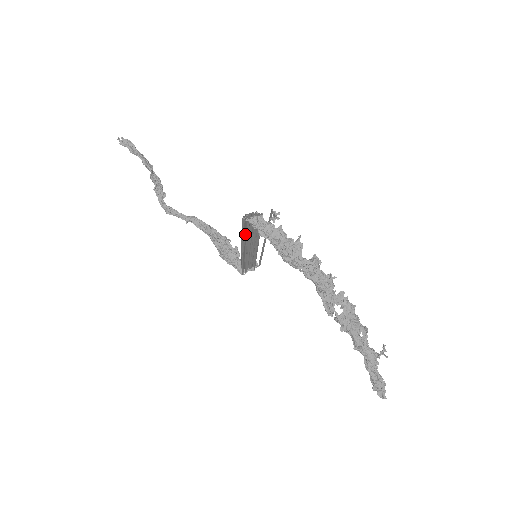
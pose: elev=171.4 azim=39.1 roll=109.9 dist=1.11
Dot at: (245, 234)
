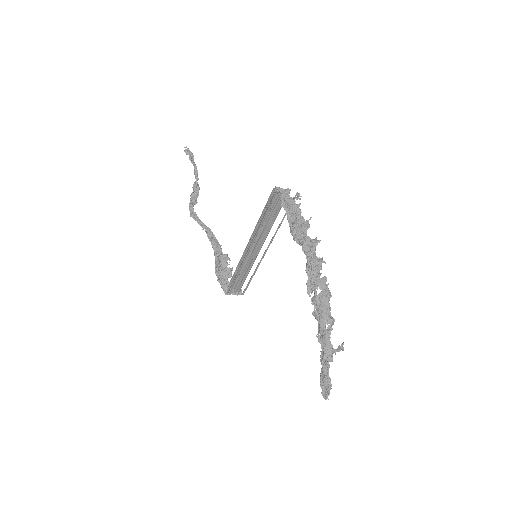
Dot at: occluded
